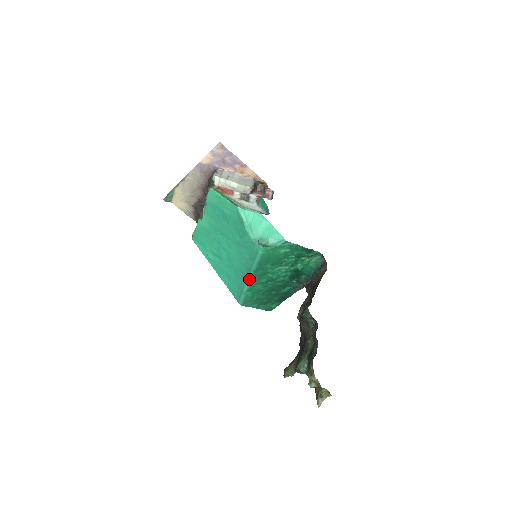
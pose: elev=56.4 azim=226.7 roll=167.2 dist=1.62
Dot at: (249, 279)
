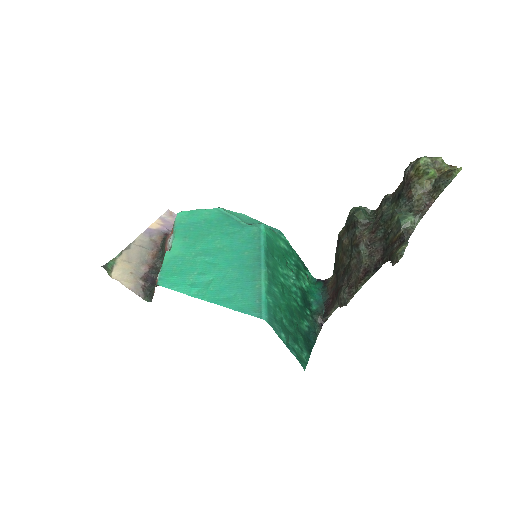
Dot at: (263, 271)
